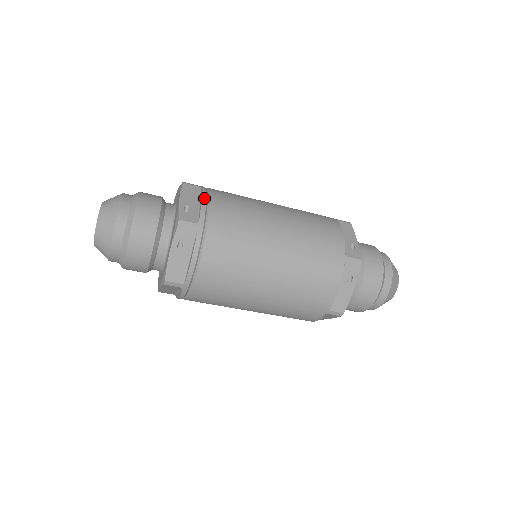
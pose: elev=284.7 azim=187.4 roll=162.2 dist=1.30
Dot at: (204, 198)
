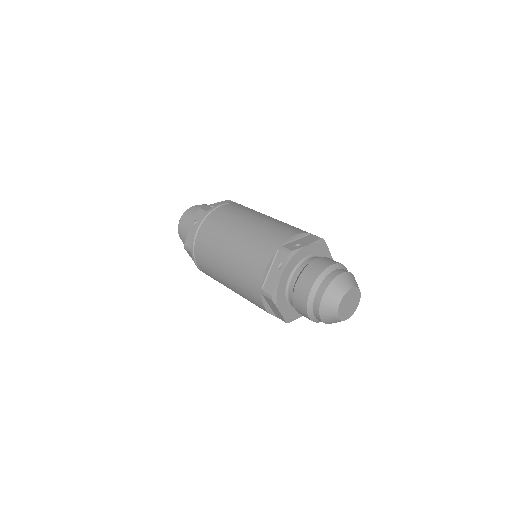
Dot at: (225, 203)
